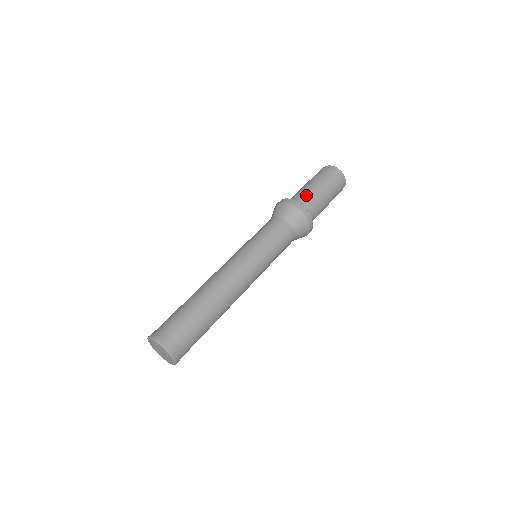
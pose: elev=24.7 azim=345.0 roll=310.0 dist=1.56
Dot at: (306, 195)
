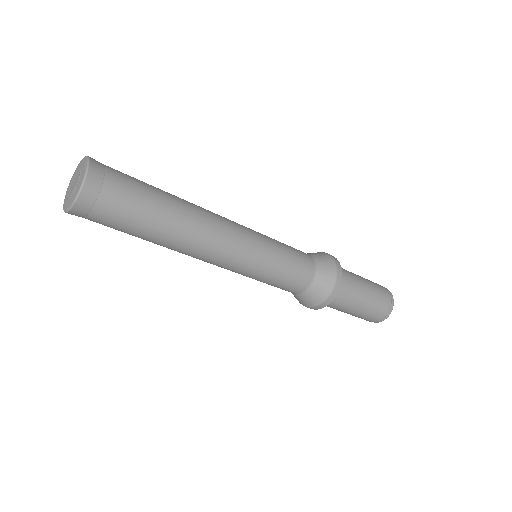
Dot at: (348, 272)
